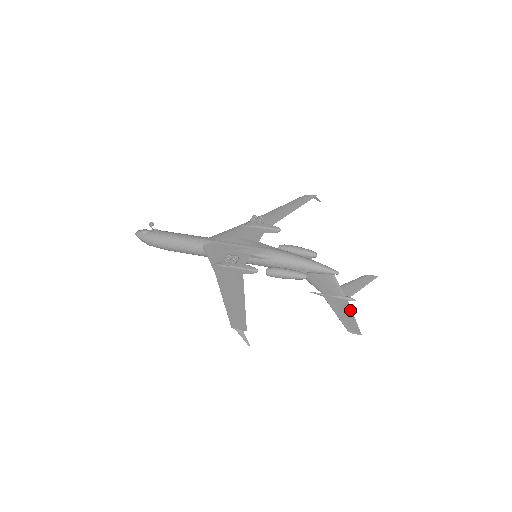
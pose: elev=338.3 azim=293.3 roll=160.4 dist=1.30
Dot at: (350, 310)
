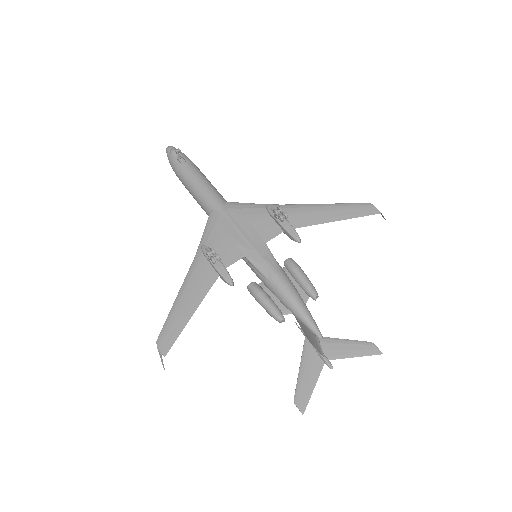
Dot at: (317, 376)
